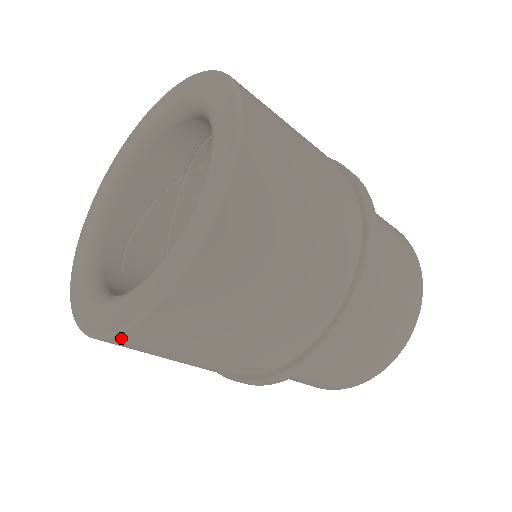
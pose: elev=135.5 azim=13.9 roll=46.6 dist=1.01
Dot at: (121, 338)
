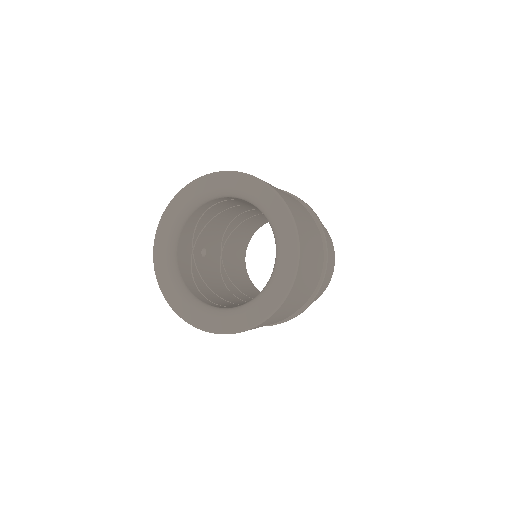
Dot at: (291, 292)
